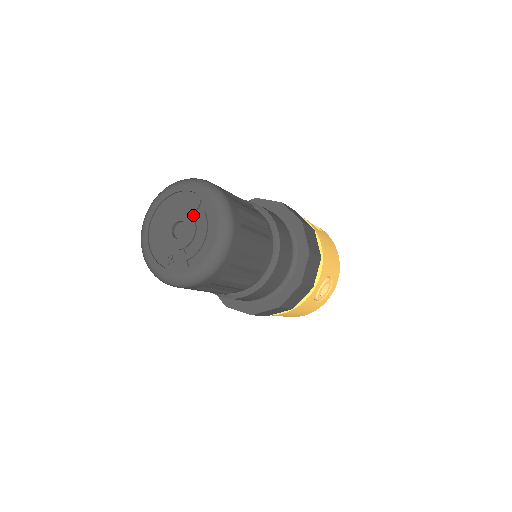
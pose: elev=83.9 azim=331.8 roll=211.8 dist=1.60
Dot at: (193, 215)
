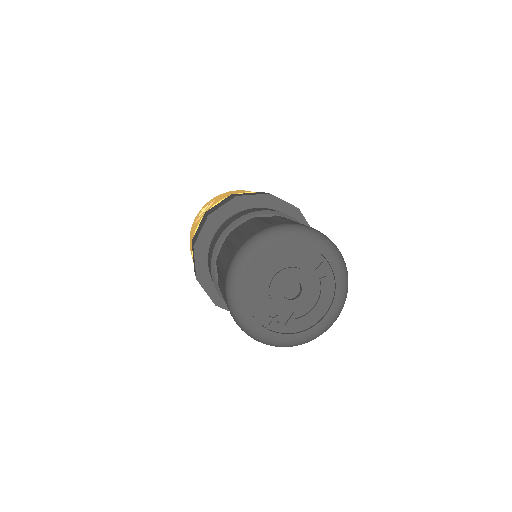
Dot at: (310, 276)
